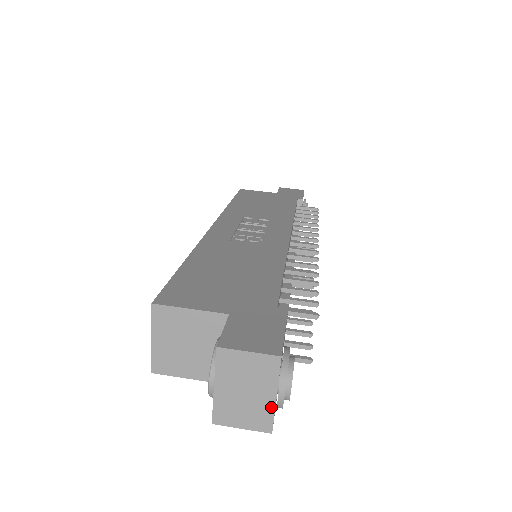
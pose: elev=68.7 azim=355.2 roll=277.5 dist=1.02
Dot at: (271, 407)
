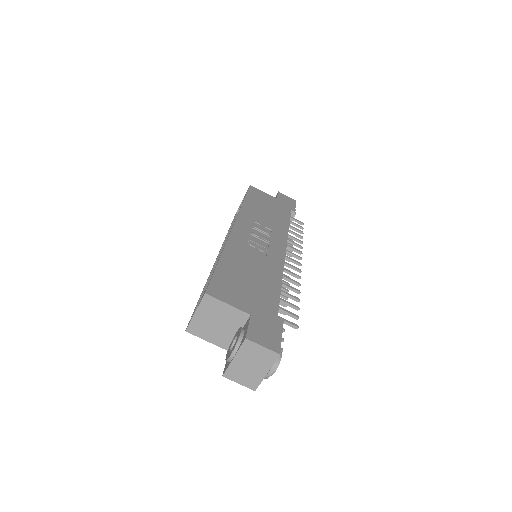
Dot at: (261, 378)
